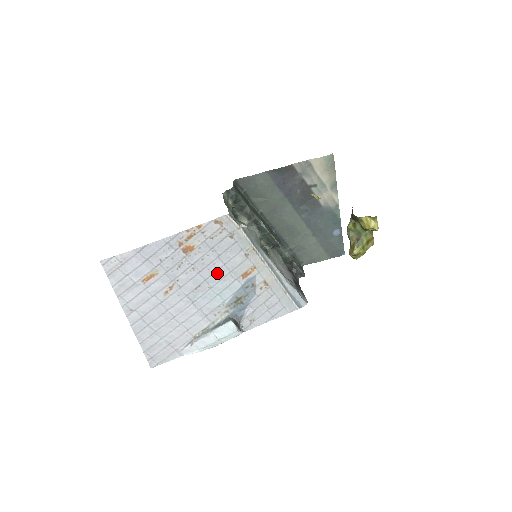
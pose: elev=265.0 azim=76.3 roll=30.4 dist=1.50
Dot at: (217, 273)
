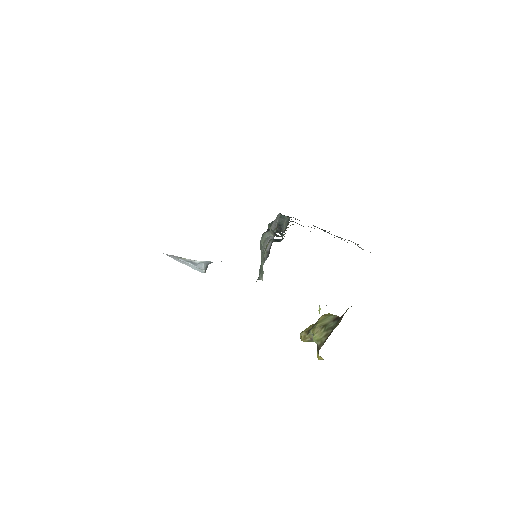
Dot at: occluded
